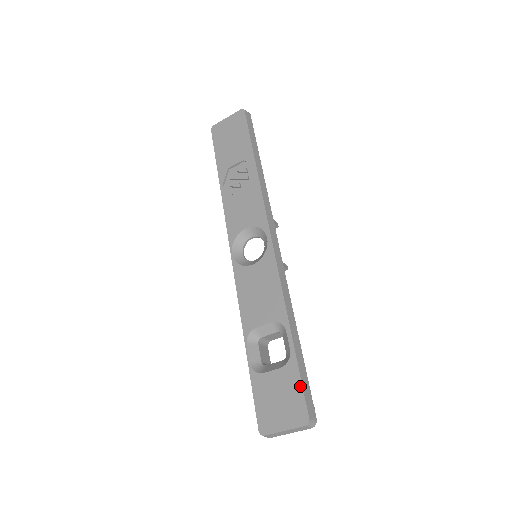
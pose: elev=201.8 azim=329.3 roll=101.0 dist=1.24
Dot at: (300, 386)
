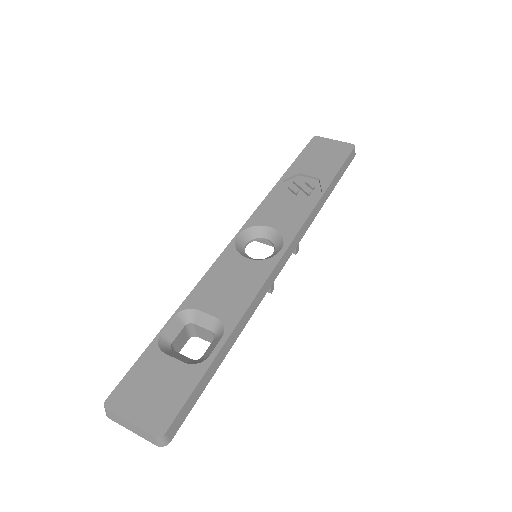
Dot at: (187, 395)
